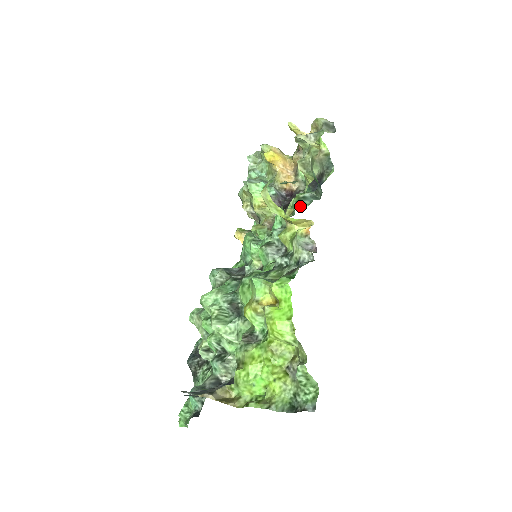
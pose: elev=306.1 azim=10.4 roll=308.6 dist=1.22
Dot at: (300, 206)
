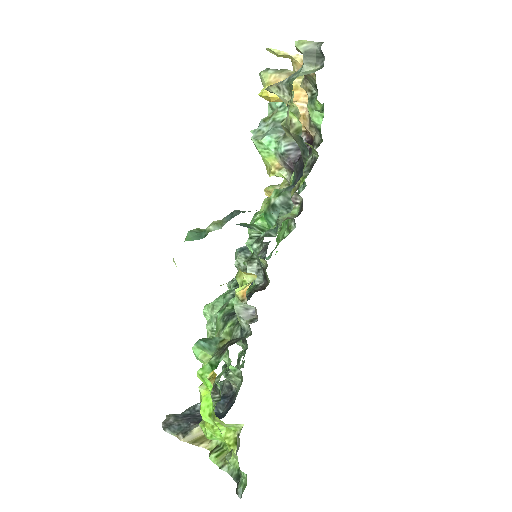
Dot at: (267, 222)
